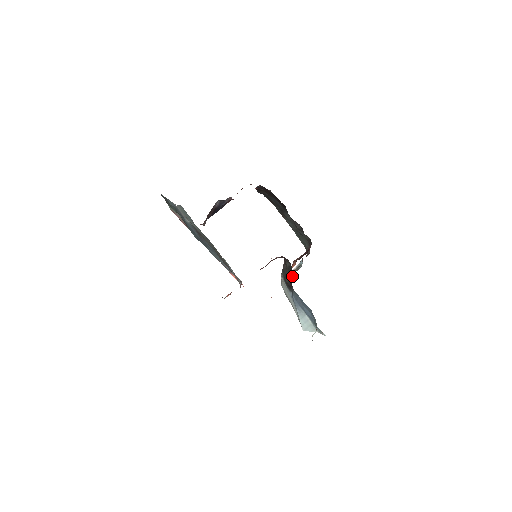
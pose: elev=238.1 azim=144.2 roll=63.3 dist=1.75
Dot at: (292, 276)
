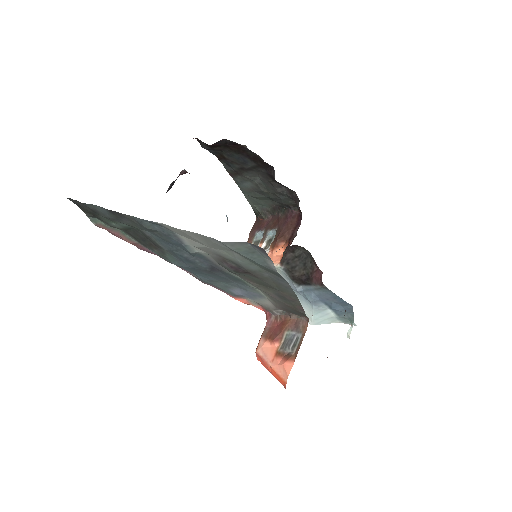
Dot at: (314, 268)
